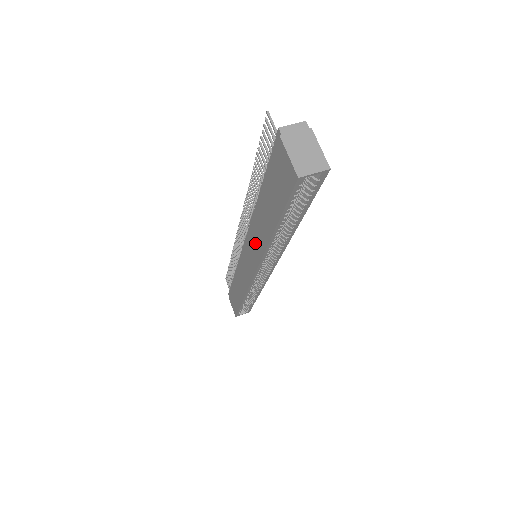
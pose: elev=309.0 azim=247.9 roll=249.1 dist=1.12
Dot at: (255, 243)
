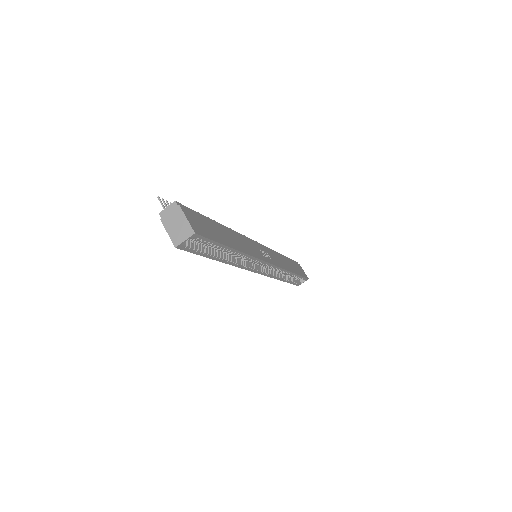
Dot at: occluded
